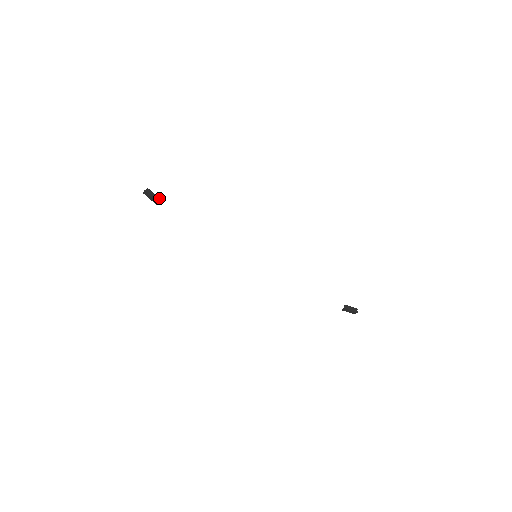
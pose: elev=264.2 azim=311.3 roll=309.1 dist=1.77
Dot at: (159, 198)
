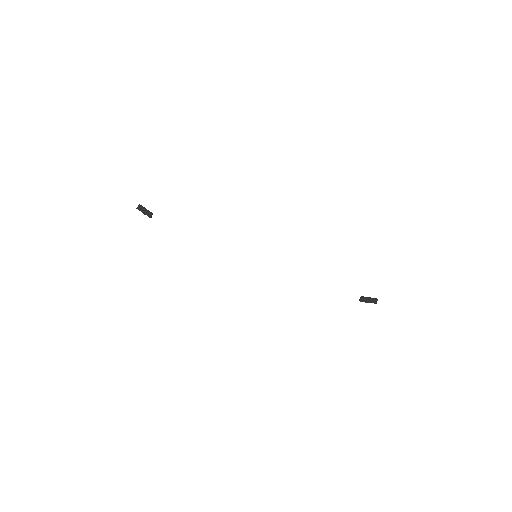
Dot at: (151, 213)
